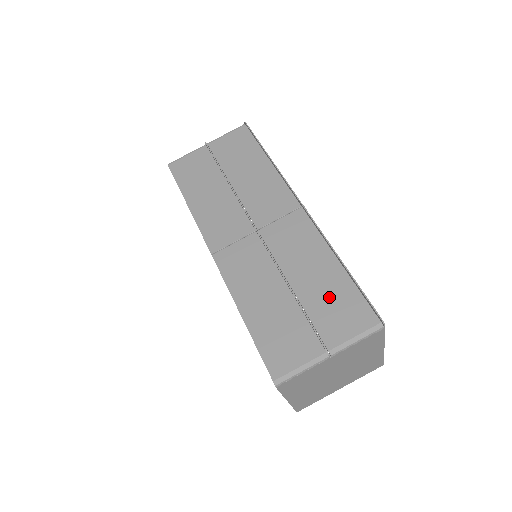
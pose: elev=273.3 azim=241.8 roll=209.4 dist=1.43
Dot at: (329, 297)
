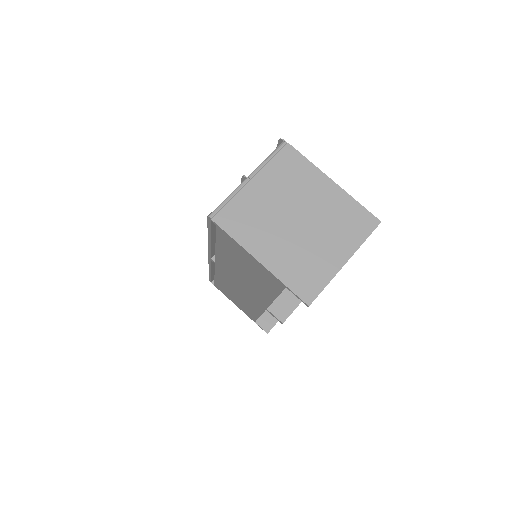
Dot at: occluded
